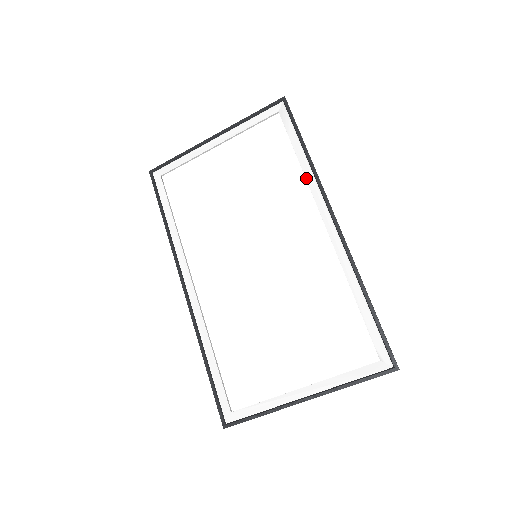
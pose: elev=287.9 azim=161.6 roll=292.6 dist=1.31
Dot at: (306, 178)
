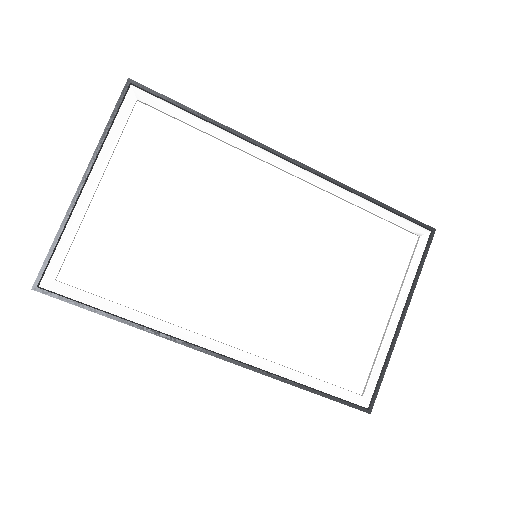
Dot at: (233, 145)
